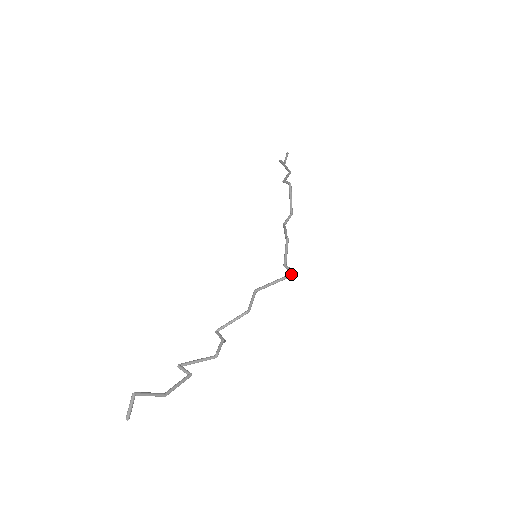
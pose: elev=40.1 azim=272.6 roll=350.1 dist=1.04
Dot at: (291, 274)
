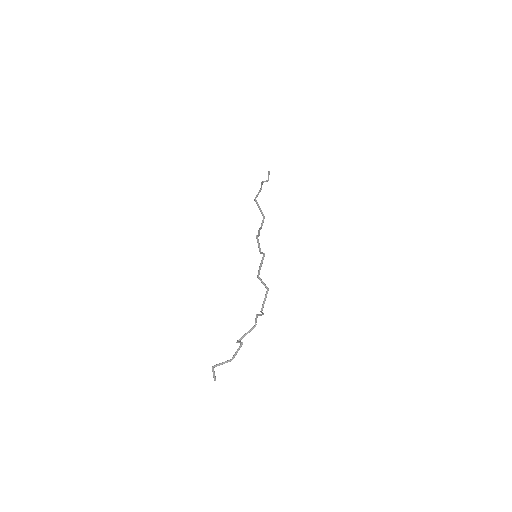
Dot at: (263, 256)
